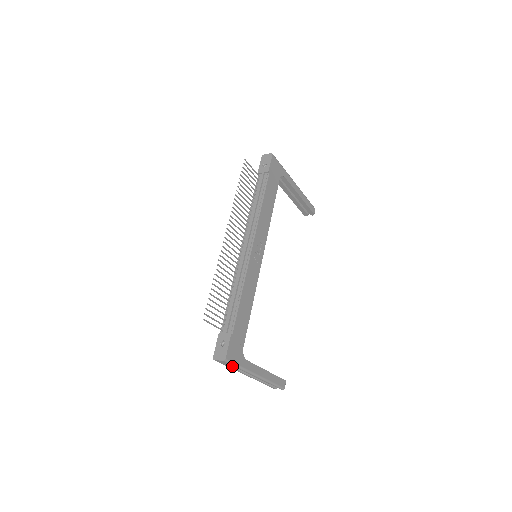
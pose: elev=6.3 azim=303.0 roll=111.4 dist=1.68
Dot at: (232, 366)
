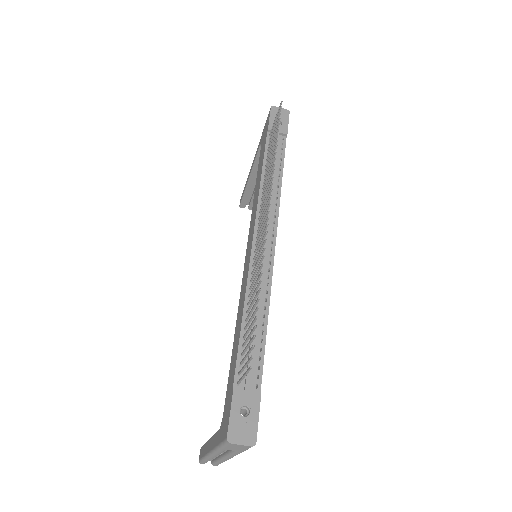
Dot at: (237, 449)
